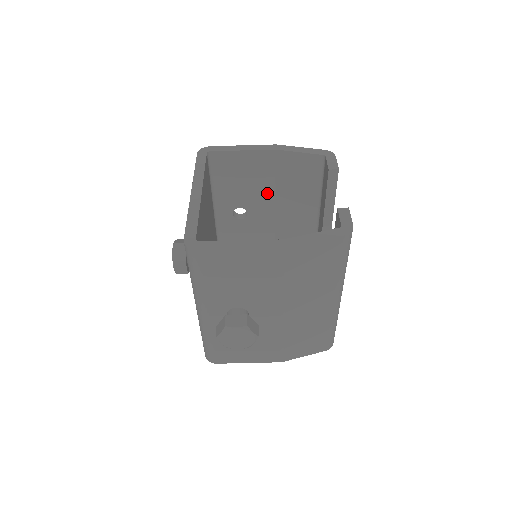
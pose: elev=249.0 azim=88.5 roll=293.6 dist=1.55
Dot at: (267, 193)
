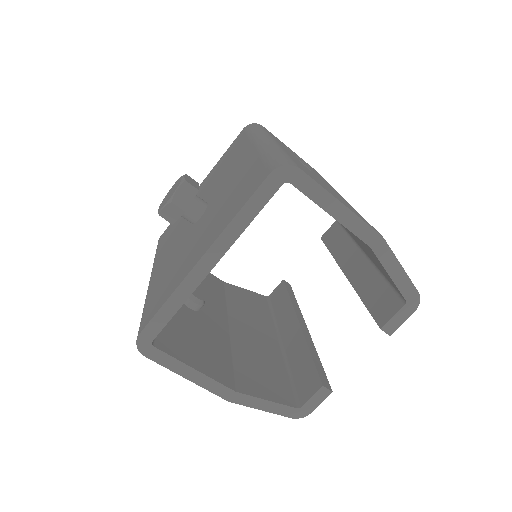
Dot at: occluded
